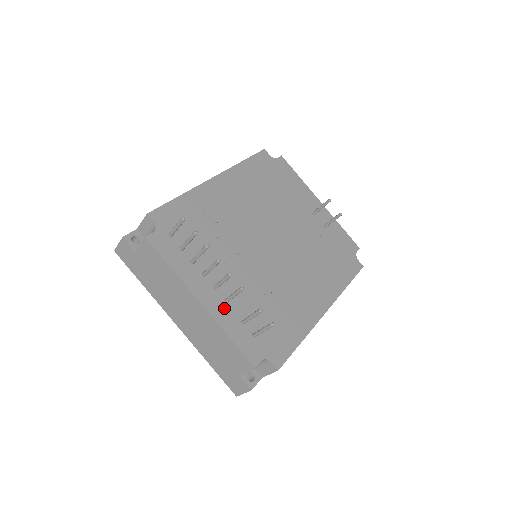
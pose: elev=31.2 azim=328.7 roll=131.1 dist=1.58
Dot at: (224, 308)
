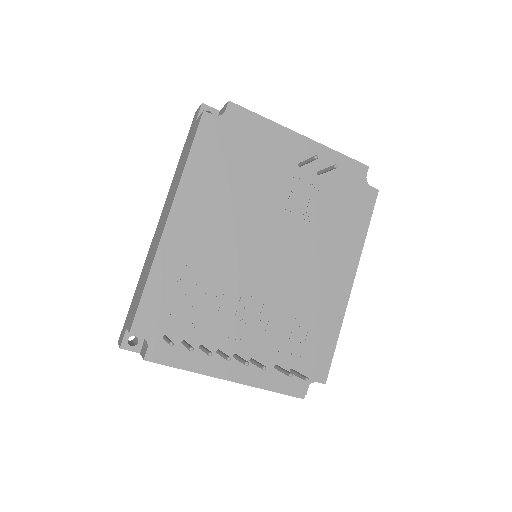
Dot at: (253, 368)
